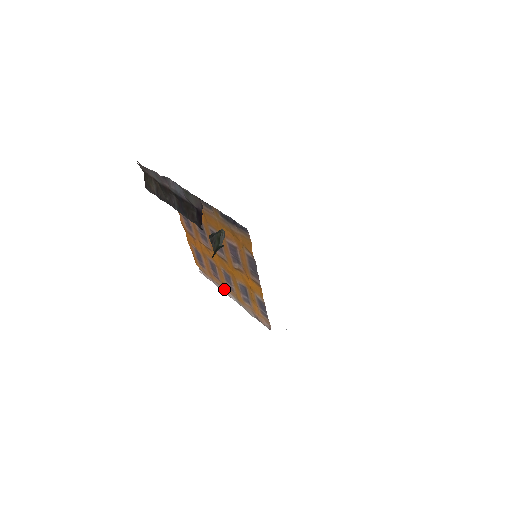
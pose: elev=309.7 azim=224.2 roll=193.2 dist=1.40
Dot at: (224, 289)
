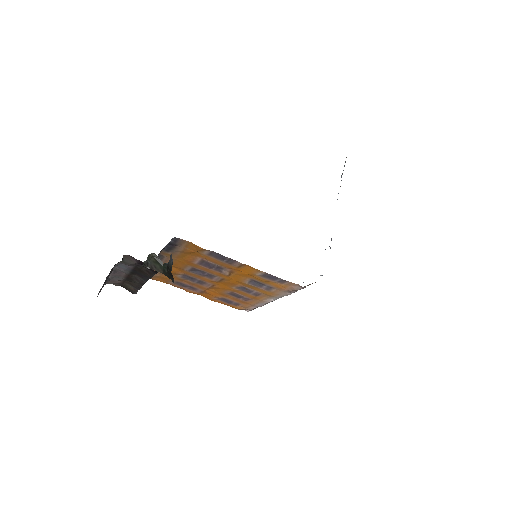
Dot at: (261, 302)
